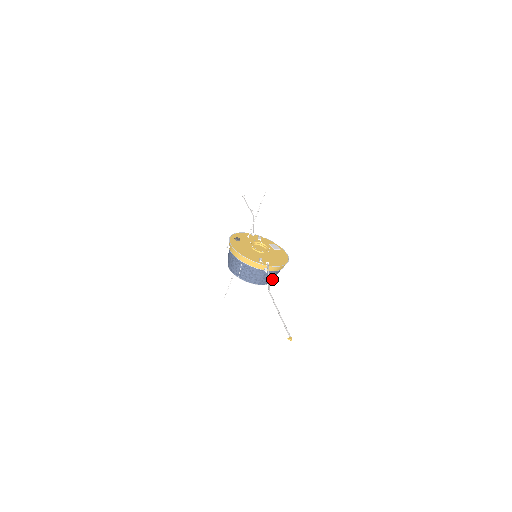
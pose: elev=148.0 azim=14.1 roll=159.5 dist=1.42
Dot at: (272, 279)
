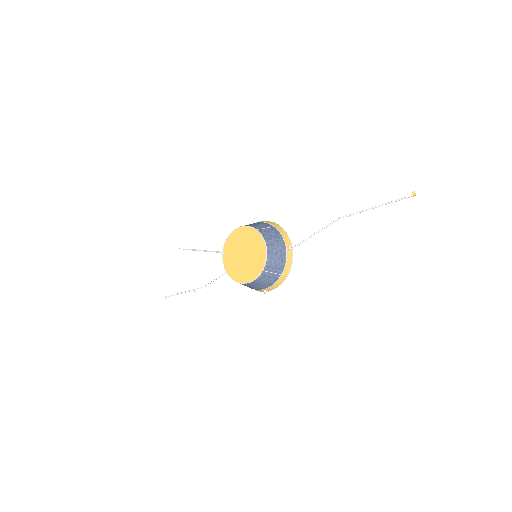
Dot at: (268, 270)
